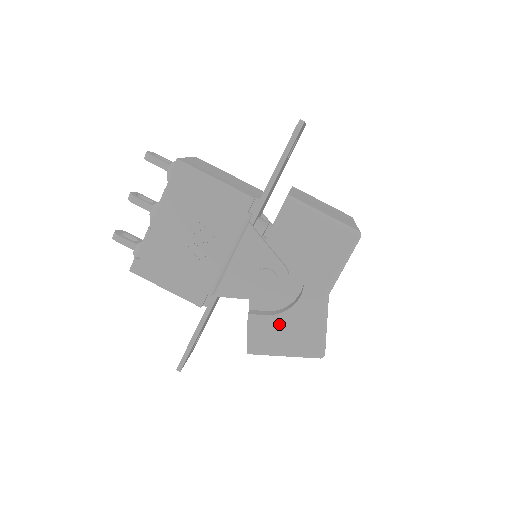
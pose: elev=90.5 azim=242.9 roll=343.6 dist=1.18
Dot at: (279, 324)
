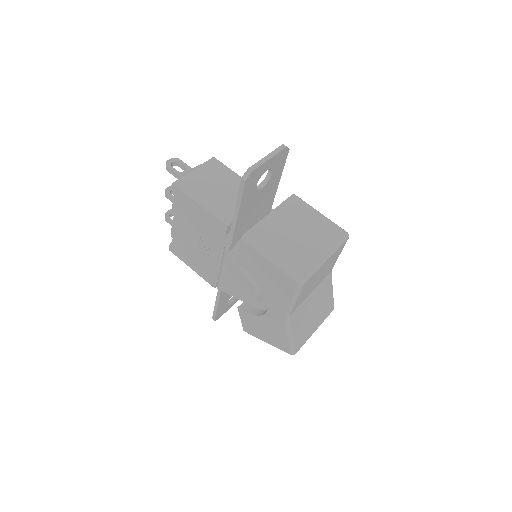
Dot at: (258, 322)
